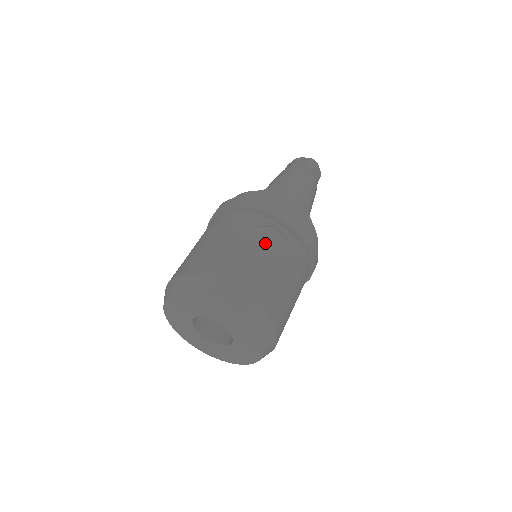
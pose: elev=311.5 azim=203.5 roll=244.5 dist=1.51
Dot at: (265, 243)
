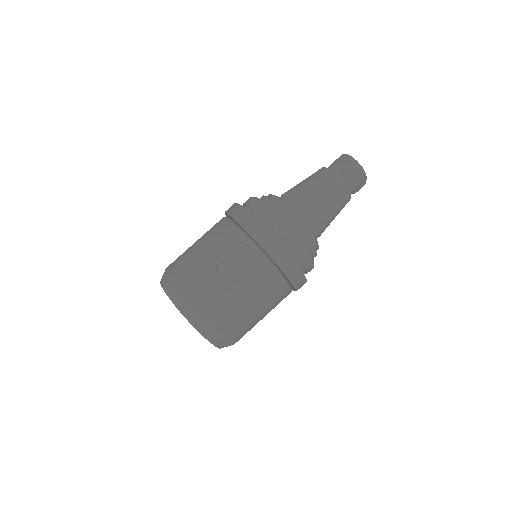
Dot at: (233, 258)
